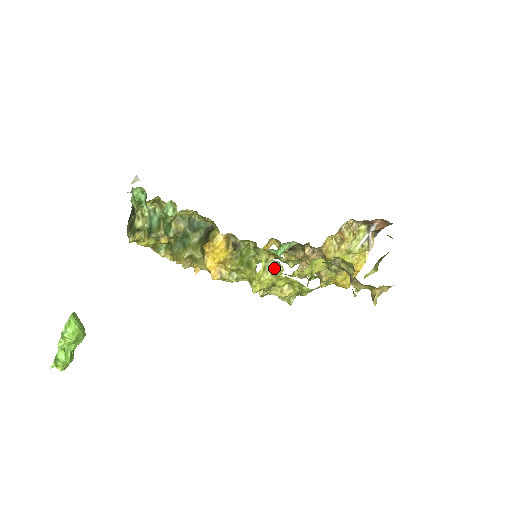
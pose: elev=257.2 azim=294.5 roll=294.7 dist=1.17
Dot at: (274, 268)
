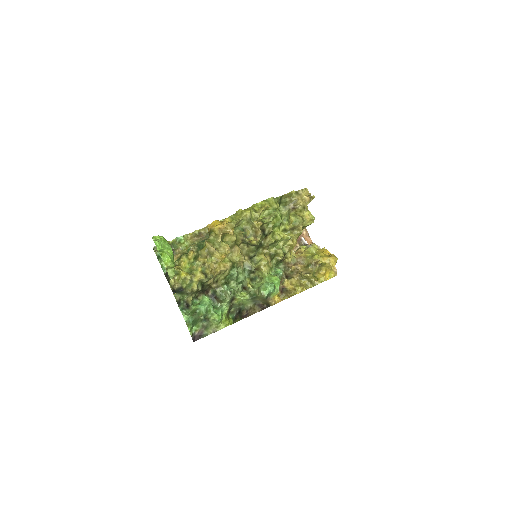
Dot at: occluded
